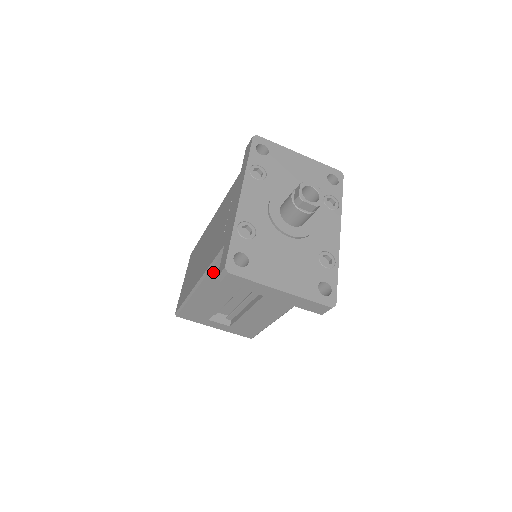
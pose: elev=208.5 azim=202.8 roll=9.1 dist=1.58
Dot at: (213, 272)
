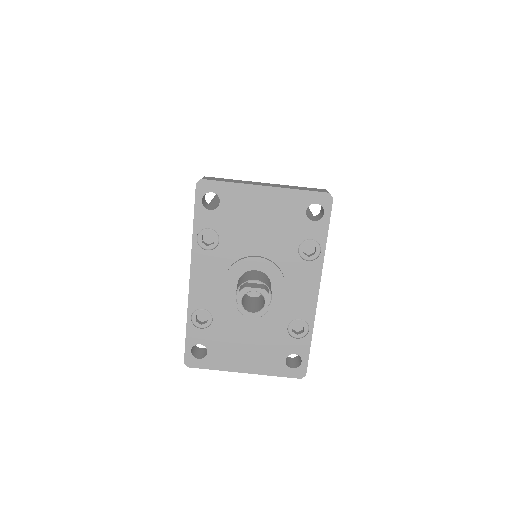
Dot at: occluded
